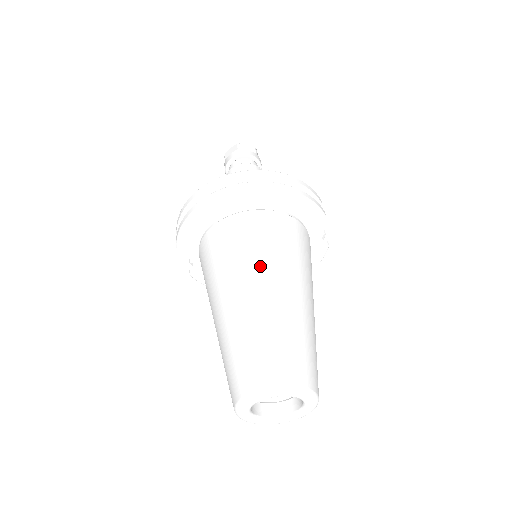
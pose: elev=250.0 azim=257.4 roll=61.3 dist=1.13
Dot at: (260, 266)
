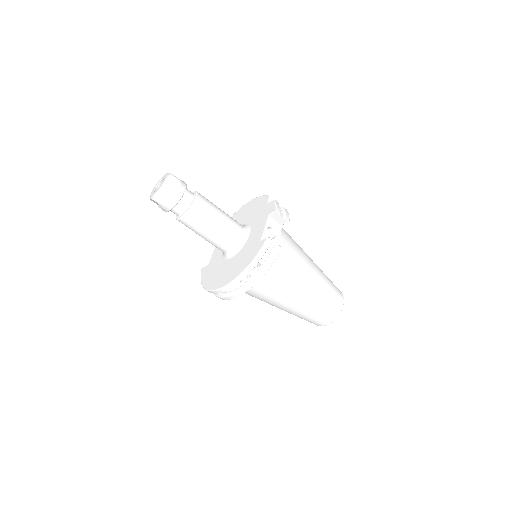
Dot at: (278, 301)
